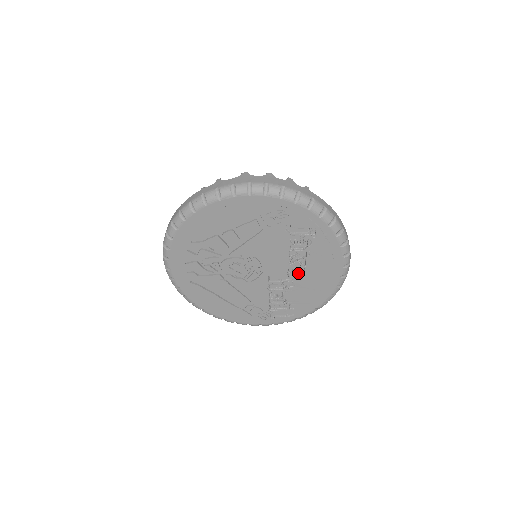
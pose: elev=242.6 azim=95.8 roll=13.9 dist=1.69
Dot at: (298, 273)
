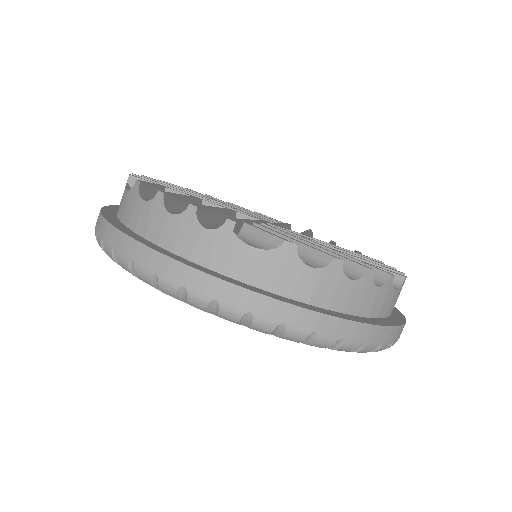
Dot at: occluded
